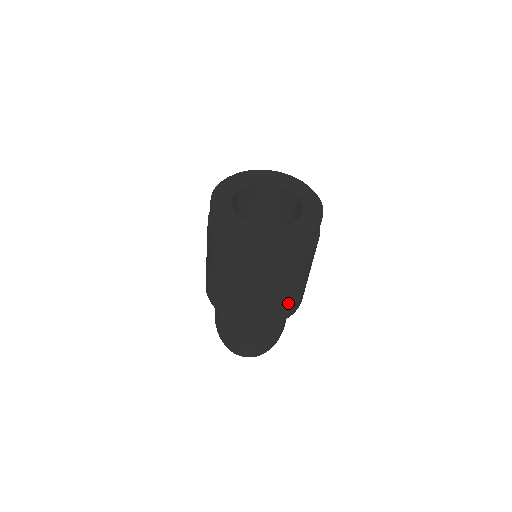
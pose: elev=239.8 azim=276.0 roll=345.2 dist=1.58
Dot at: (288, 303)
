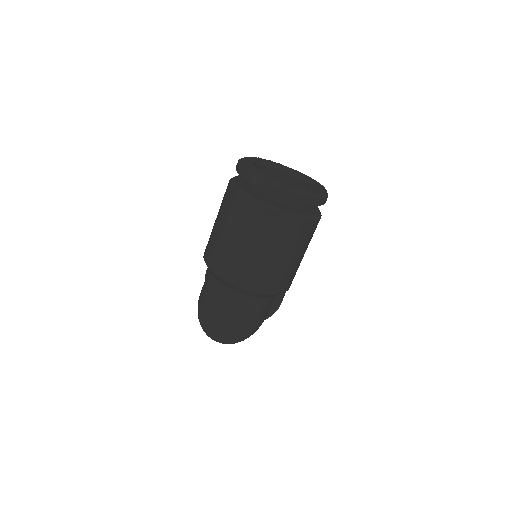
Dot at: (274, 273)
